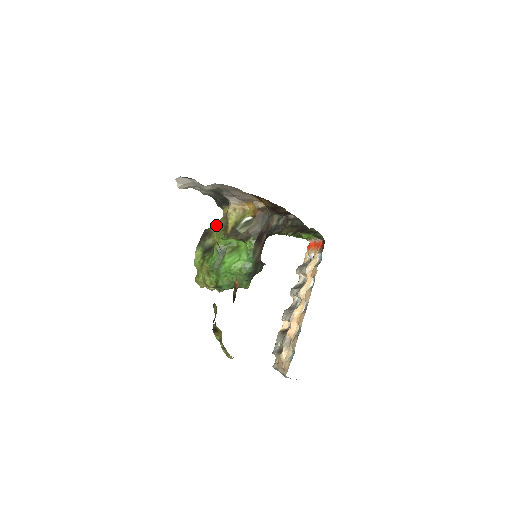
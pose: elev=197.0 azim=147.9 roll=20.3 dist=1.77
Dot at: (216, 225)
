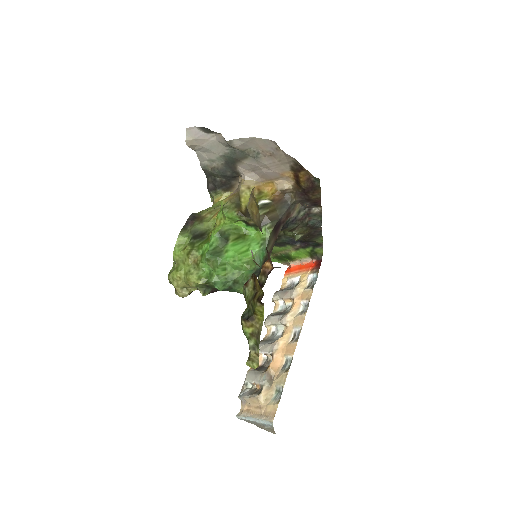
Dot at: (209, 210)
